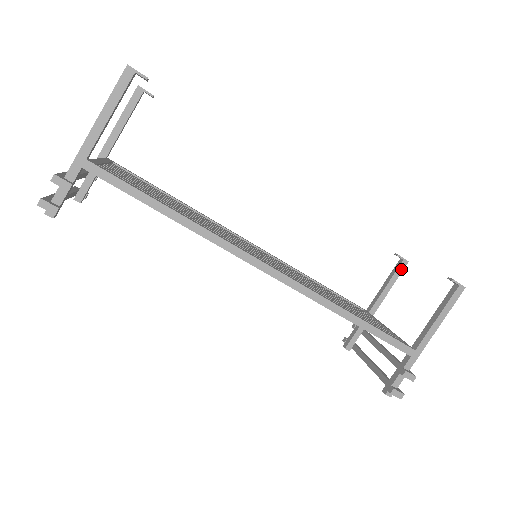
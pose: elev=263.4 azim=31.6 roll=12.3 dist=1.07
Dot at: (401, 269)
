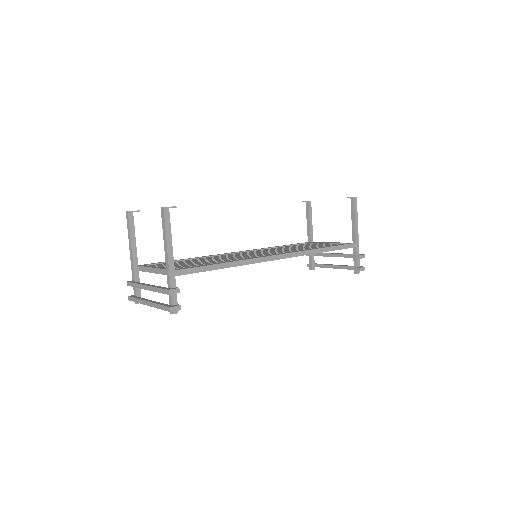
Dot at: (310, 208)
